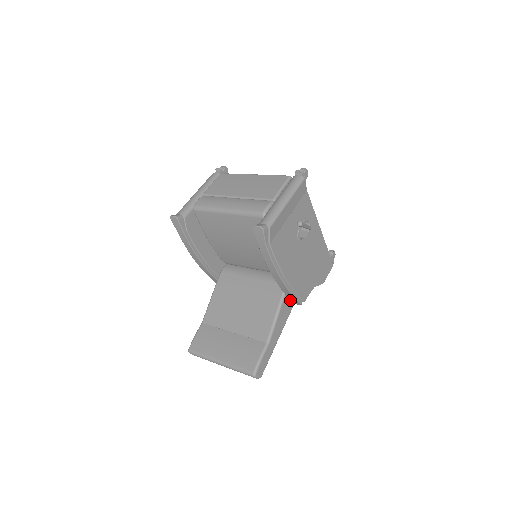
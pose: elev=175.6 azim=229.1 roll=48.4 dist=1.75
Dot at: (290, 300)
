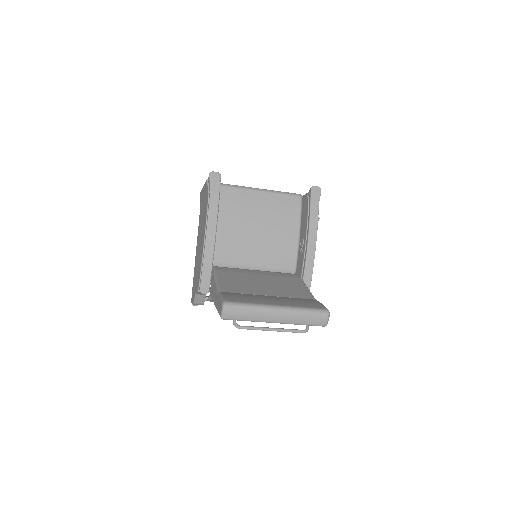
Dot at: occluded
